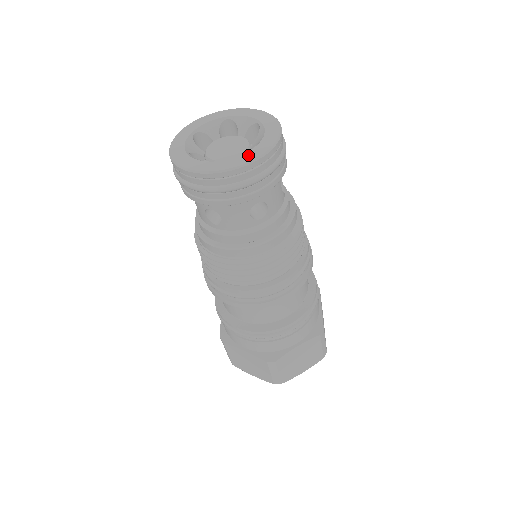
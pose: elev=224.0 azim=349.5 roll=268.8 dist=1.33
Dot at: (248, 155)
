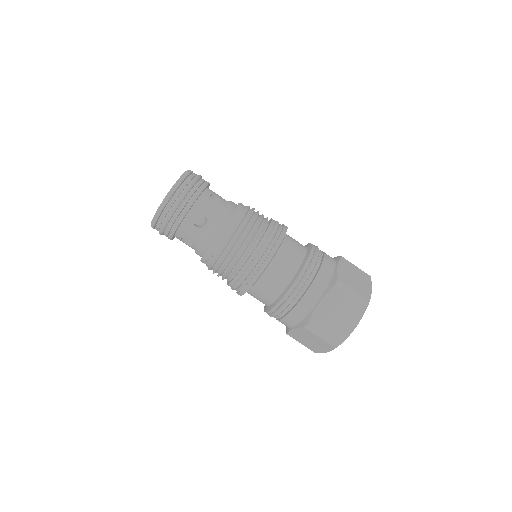
Dot at: occluded
